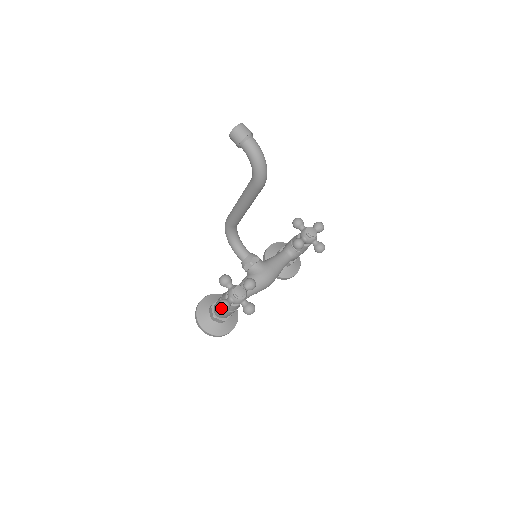
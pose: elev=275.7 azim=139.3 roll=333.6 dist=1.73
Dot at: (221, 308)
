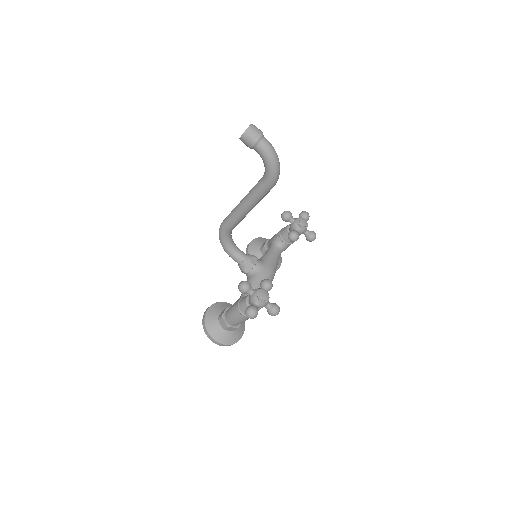
Dot at: (251, 315)
